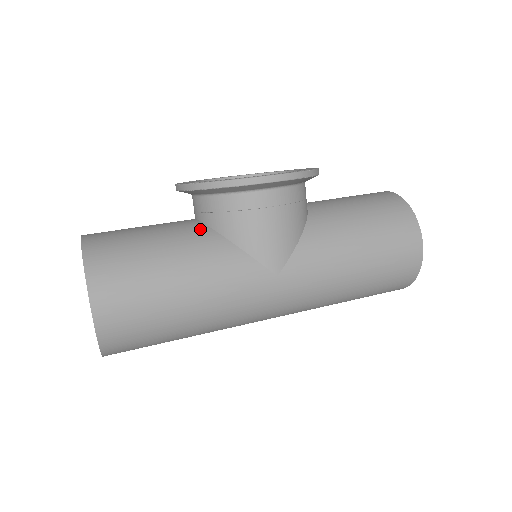
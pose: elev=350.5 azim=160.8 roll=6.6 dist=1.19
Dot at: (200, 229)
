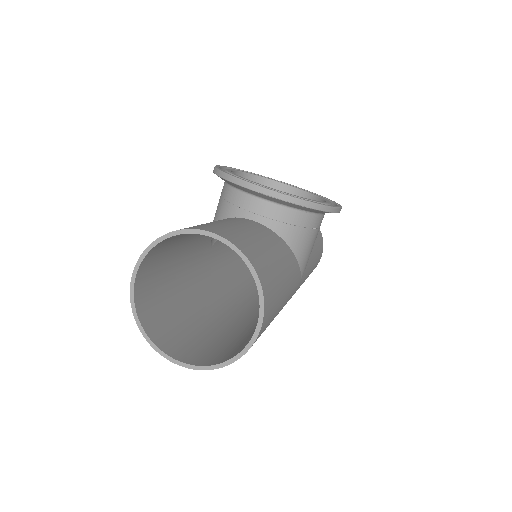
Dot at: (277, 237)
